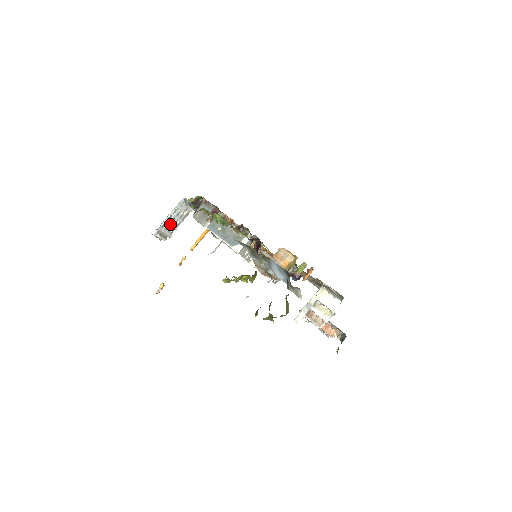
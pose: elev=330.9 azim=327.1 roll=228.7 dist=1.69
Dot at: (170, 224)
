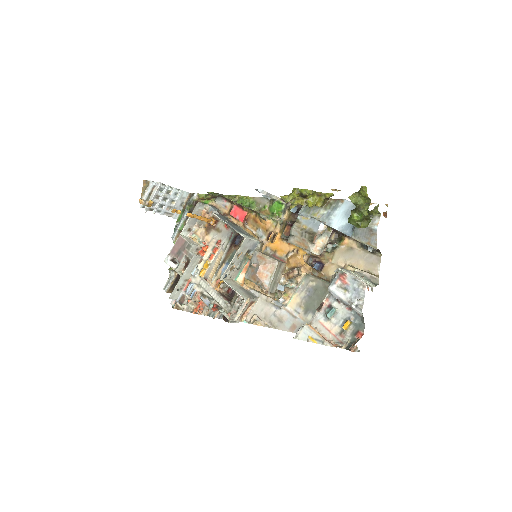
Dot at: (162, 198)
